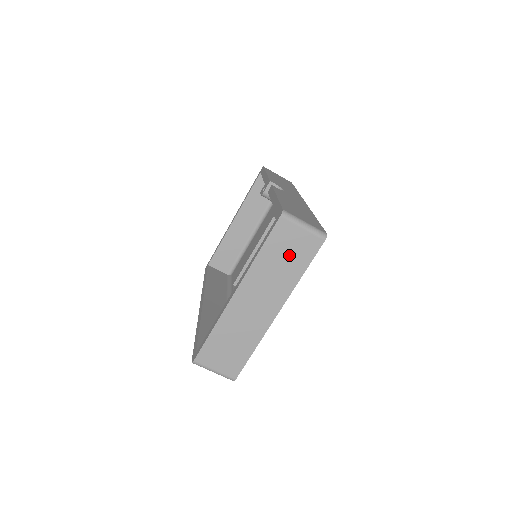
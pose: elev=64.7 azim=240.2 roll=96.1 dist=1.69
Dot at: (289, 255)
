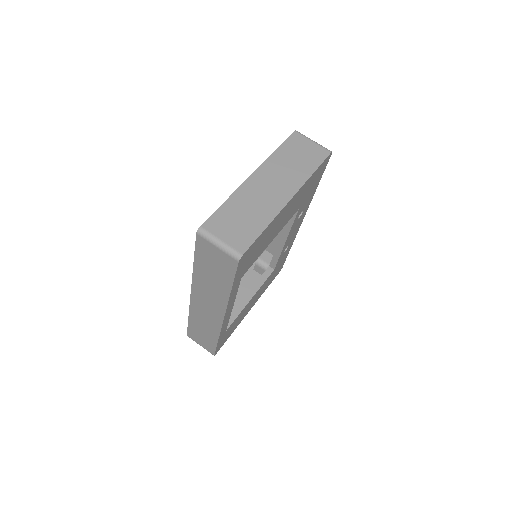
Dot at: (302, 156)
